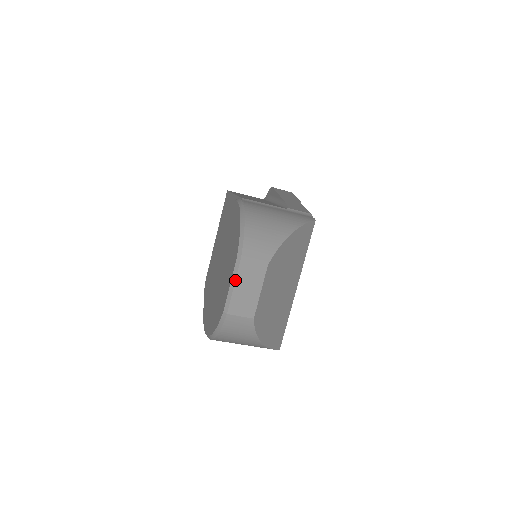
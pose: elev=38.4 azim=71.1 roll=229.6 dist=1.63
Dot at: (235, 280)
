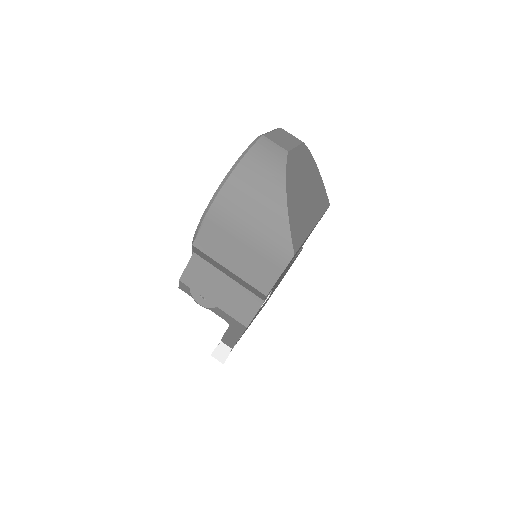
Dot at: (274, 130)
